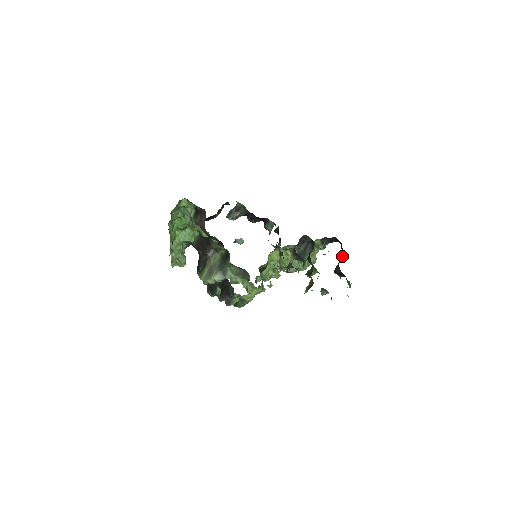
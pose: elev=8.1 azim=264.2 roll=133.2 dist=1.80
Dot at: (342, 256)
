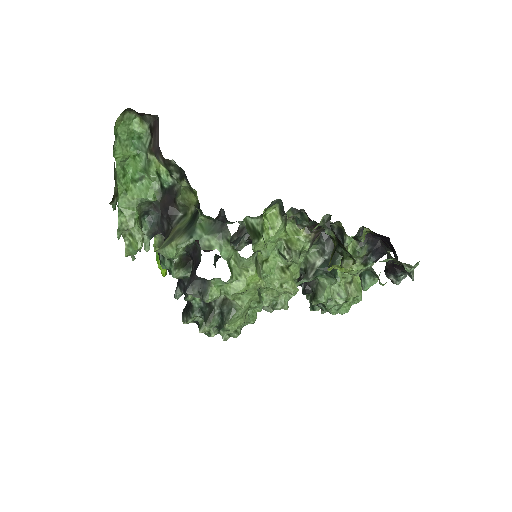
Dot at: occluded
